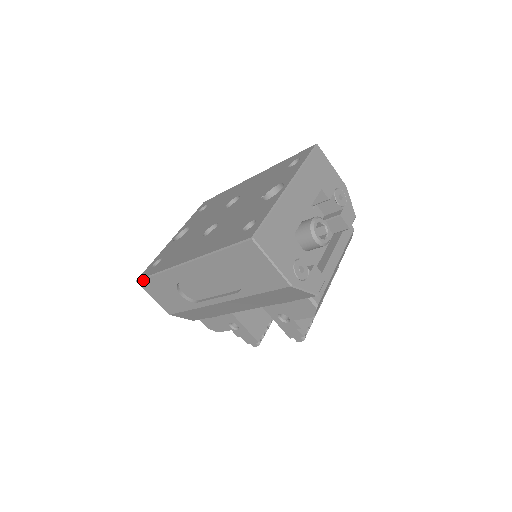
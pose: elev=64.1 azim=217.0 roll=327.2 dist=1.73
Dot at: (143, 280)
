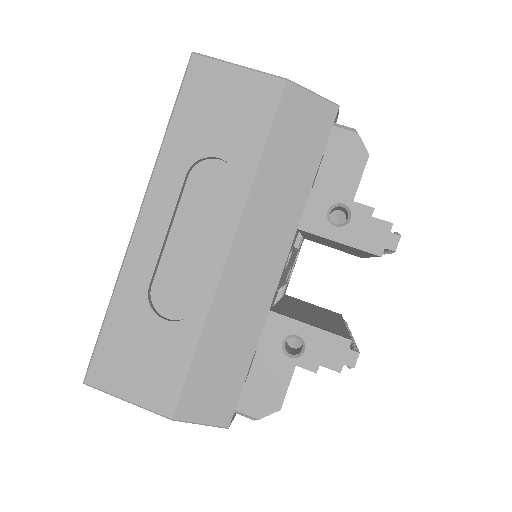
Dot at: (93, 361)
